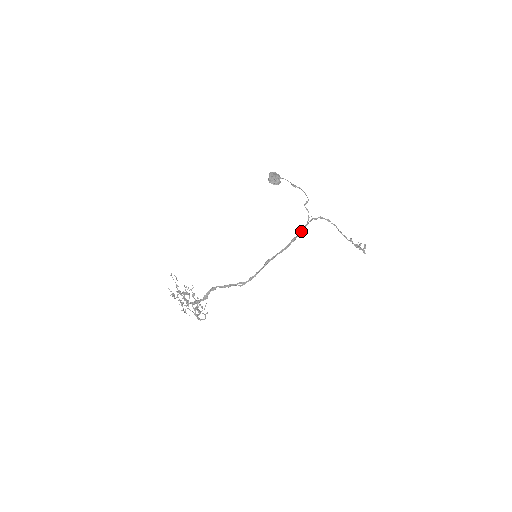
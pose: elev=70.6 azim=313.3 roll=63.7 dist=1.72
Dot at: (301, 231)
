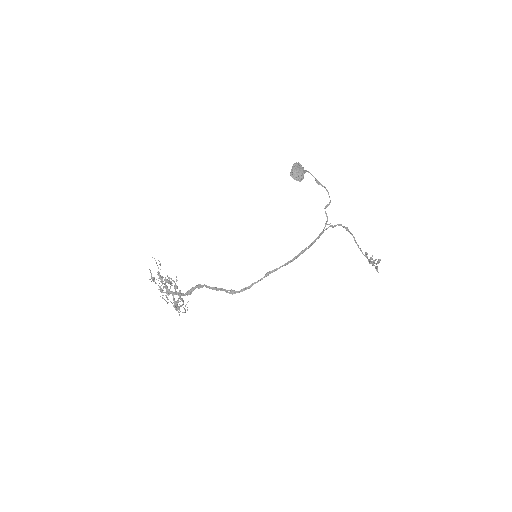
Dot at: (314, 241)
